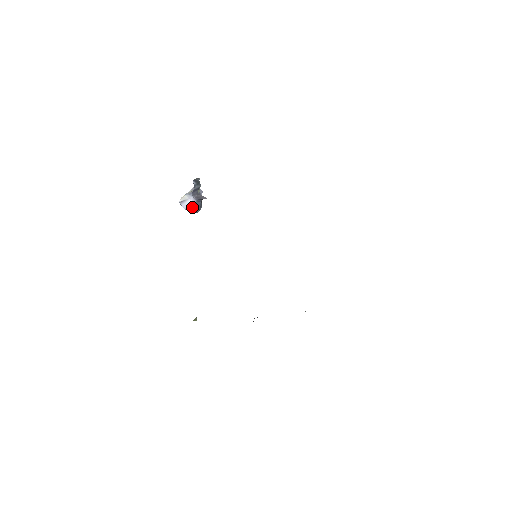
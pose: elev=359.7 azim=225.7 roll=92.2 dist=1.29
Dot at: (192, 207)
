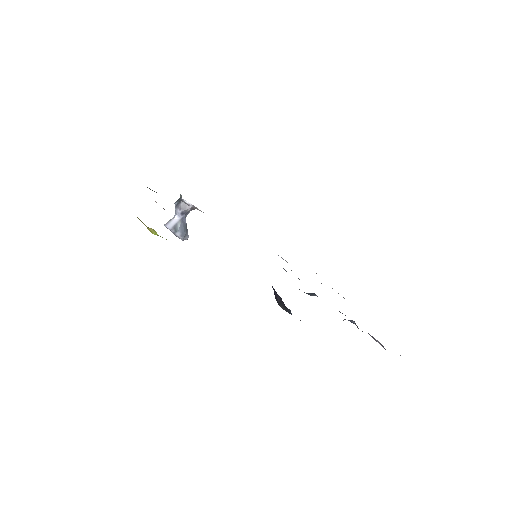
Dot at: (178, 226)
